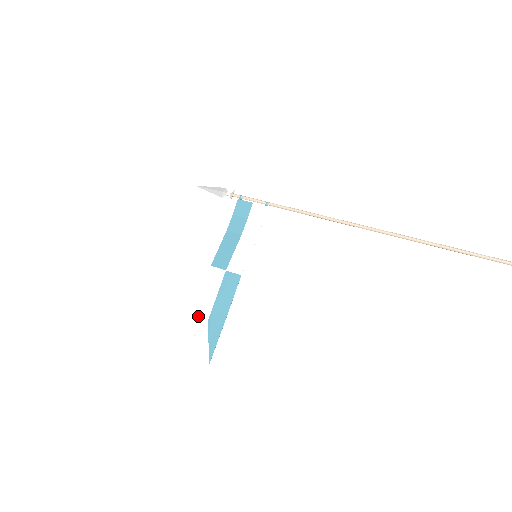
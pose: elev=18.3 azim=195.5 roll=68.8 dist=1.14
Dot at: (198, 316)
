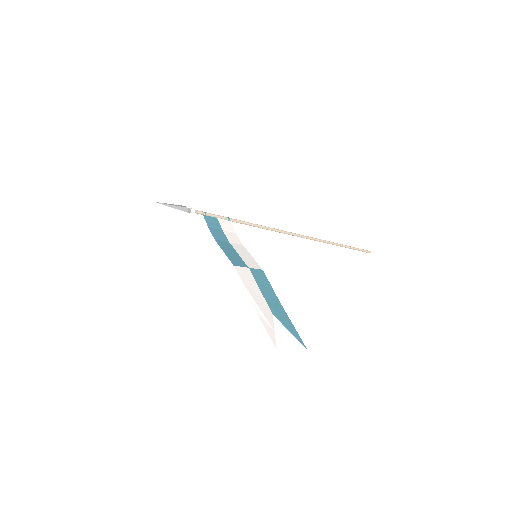
Dot at: (262, 311)
